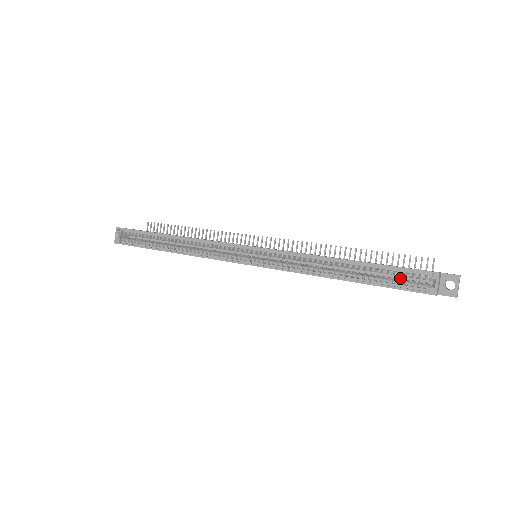
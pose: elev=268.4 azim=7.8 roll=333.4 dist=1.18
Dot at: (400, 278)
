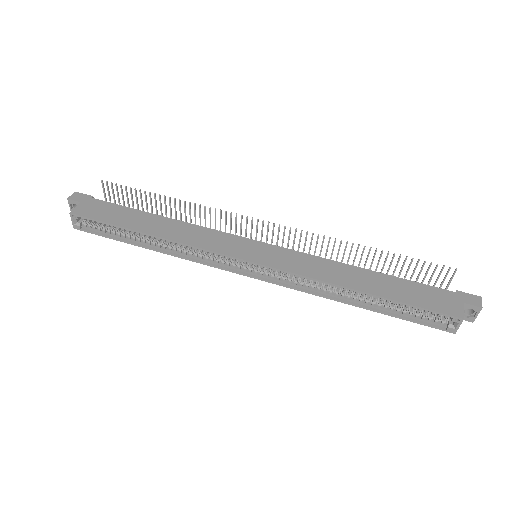
Dot at: occluded
